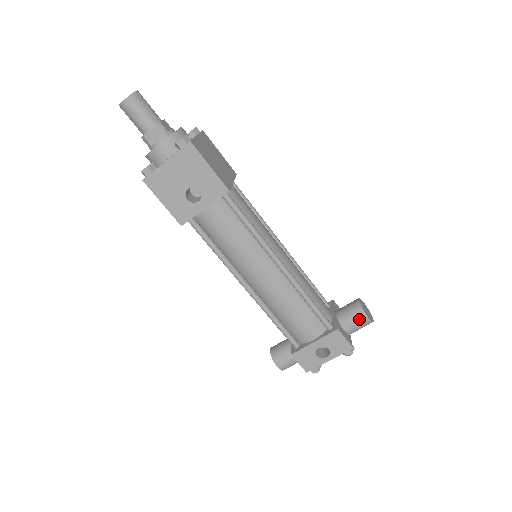
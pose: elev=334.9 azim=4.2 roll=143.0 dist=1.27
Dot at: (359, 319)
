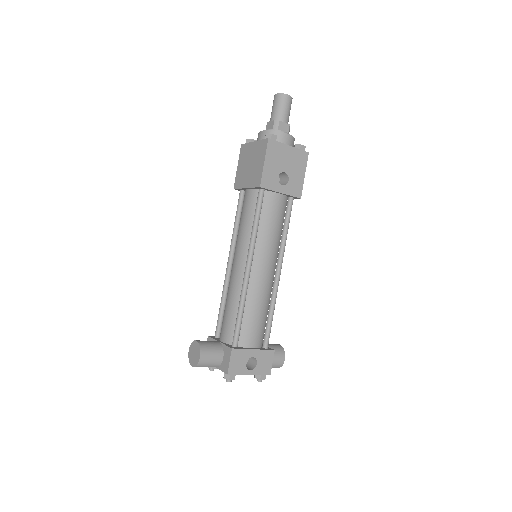
Dot at: (279, 356)
